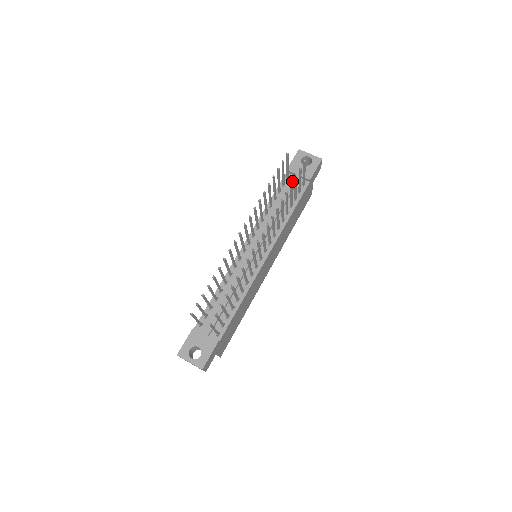
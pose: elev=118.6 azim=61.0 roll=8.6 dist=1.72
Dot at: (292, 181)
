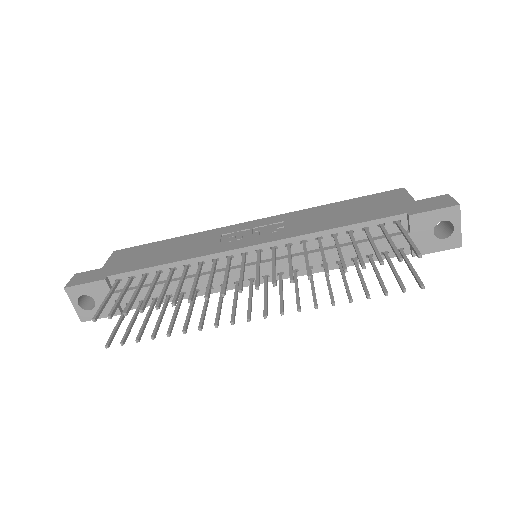
Dot at: (394, 236)
